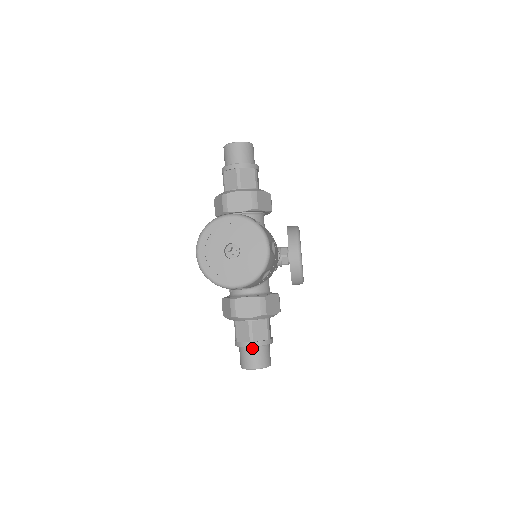
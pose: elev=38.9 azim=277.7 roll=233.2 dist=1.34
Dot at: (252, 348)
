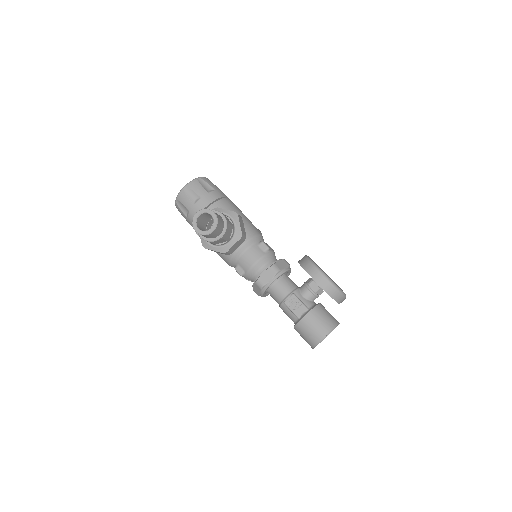
Dot at: occluded
